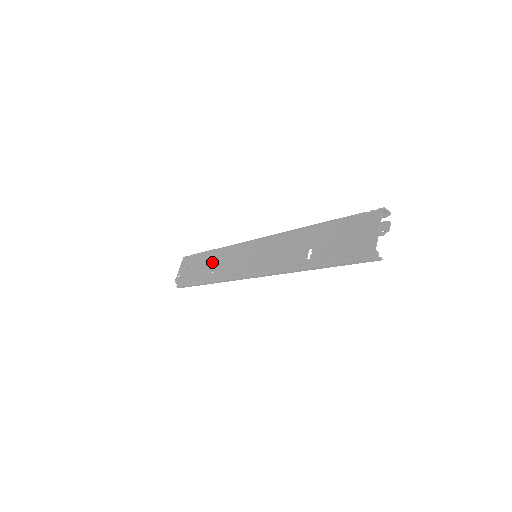
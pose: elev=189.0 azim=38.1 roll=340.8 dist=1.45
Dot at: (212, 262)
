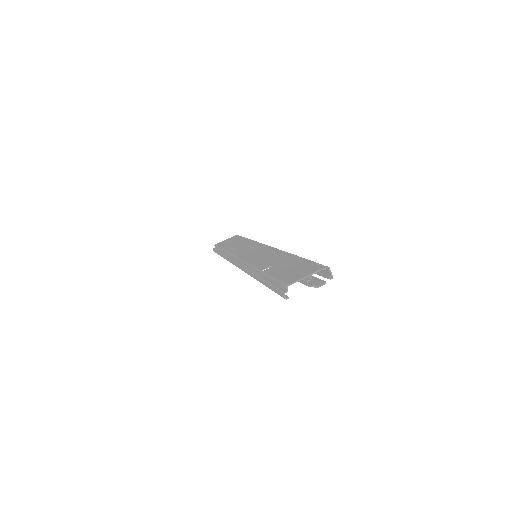
Dot at: (239, 245)
